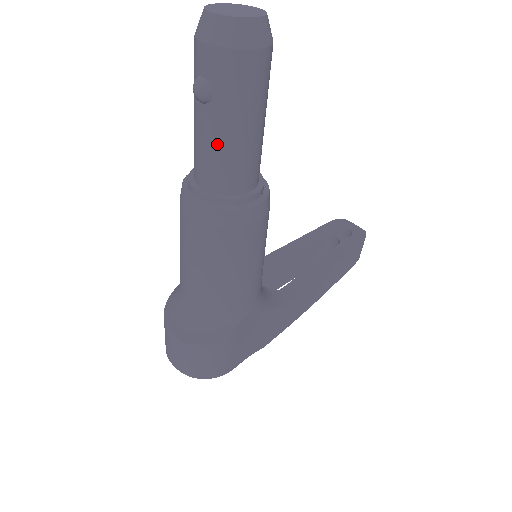
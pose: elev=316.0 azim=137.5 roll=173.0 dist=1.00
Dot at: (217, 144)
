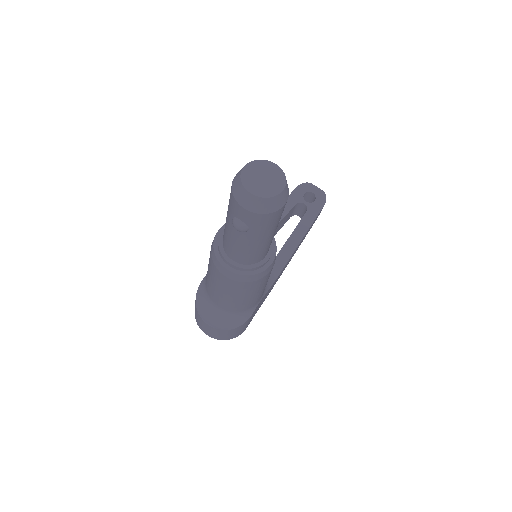
Dot at: (249, 247)
